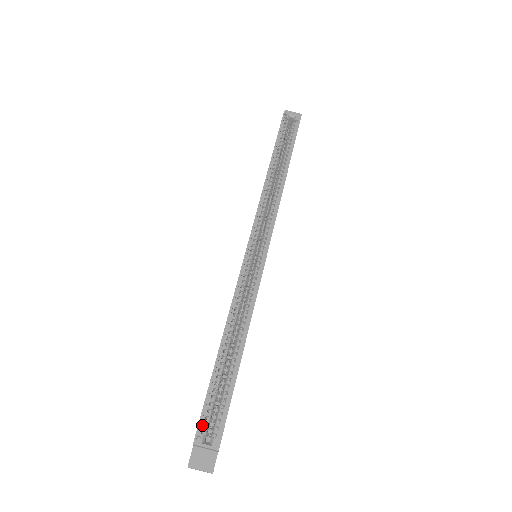
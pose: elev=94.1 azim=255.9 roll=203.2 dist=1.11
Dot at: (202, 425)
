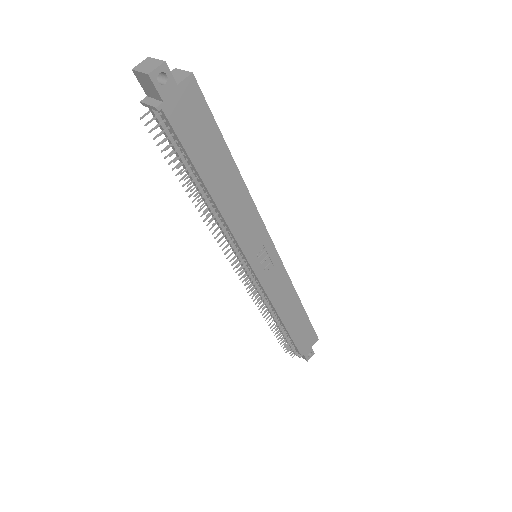
Dot at: occluded
